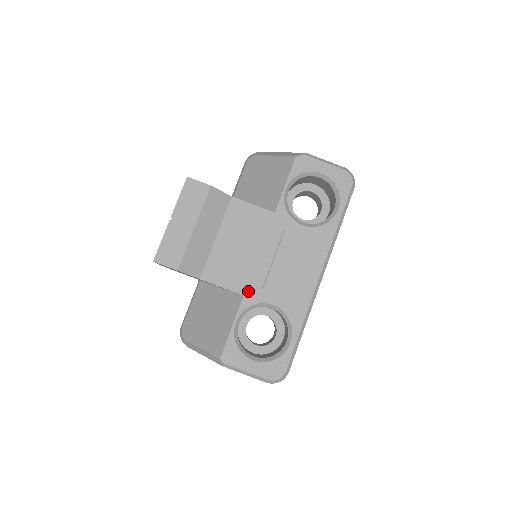
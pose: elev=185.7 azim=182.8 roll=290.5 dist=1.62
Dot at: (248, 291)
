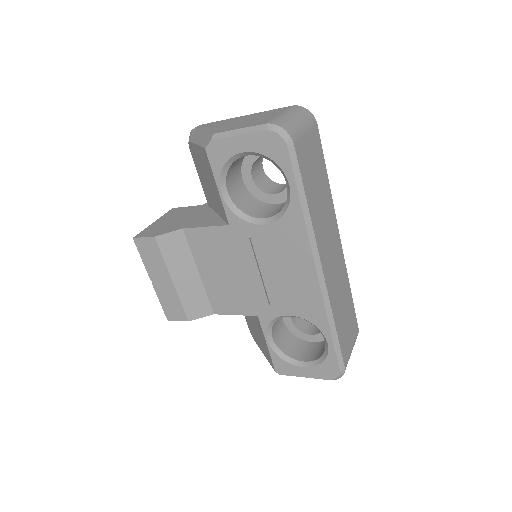
Dot at: (258, 311)
